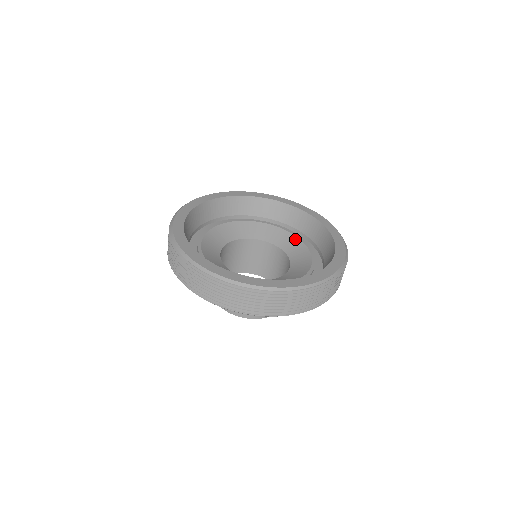
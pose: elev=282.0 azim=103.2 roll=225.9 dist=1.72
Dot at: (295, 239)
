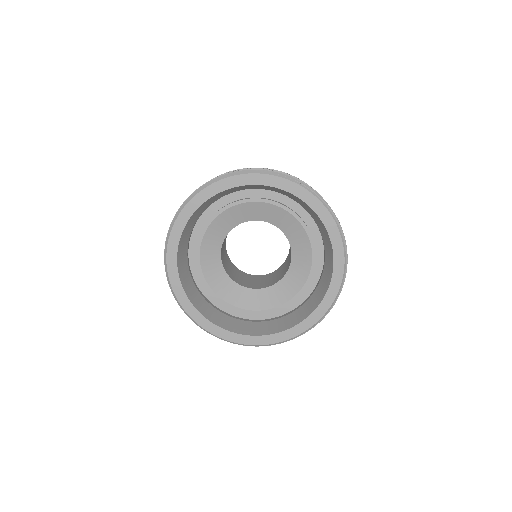
Dot at: (302, 232)
